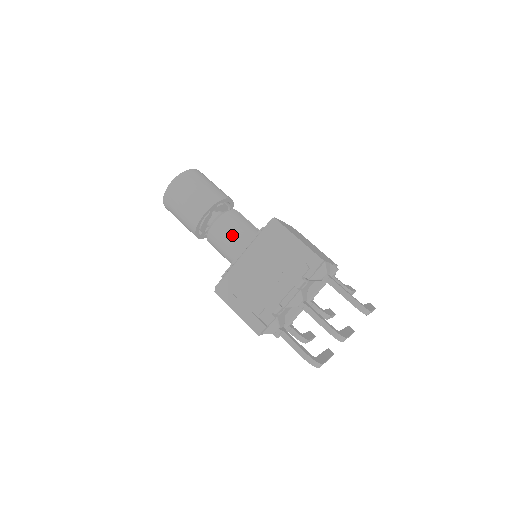
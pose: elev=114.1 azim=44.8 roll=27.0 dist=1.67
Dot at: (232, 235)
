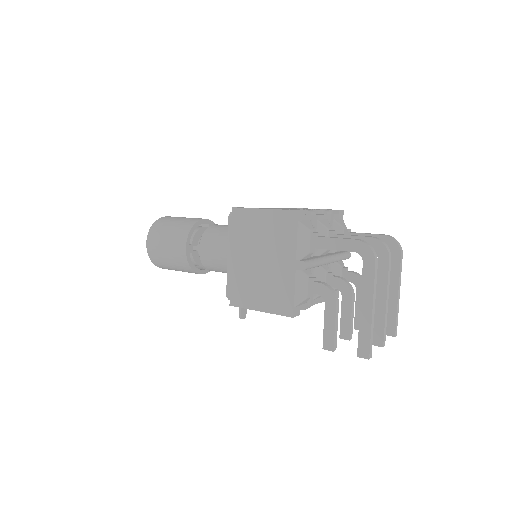
Dot at: occluded
